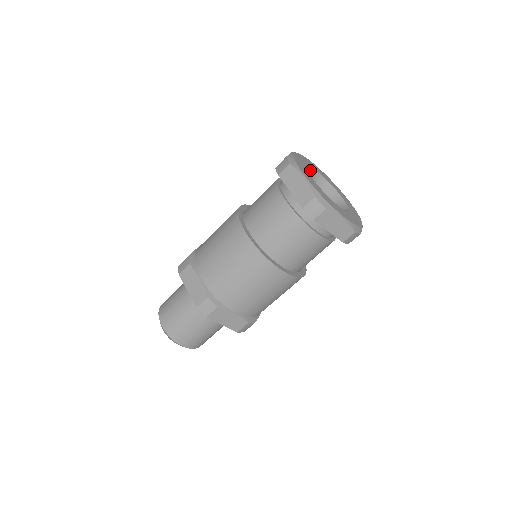
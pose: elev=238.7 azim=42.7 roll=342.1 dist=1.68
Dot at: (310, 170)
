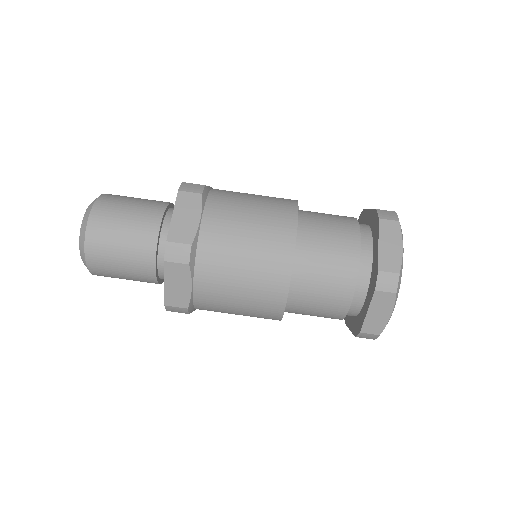
Dot at: occluded
